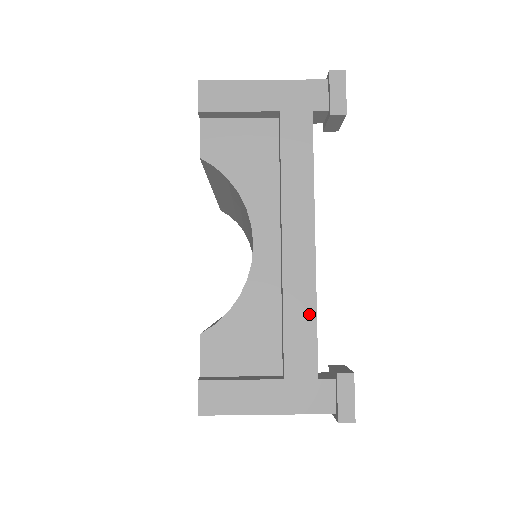
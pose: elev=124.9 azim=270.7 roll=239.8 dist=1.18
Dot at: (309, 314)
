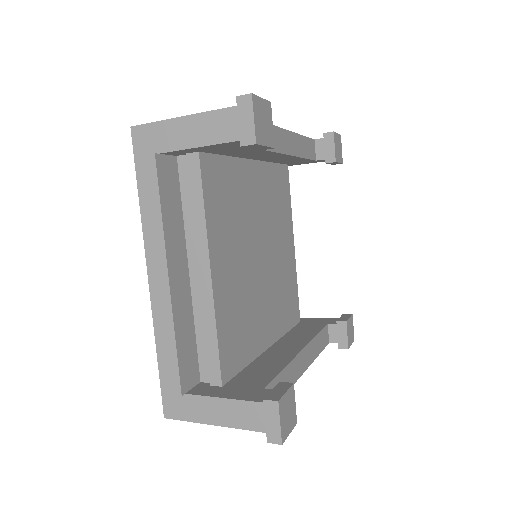
Dot at: occluded
